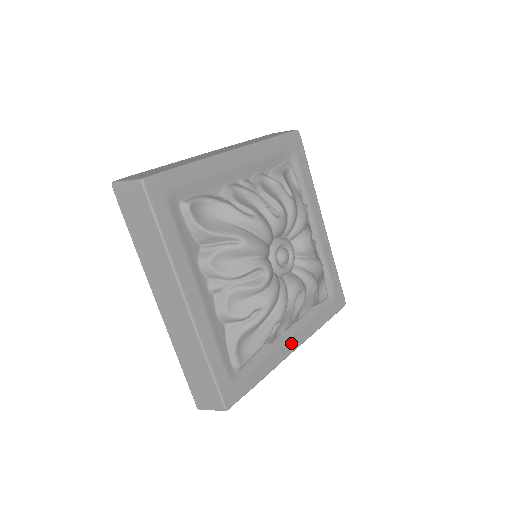
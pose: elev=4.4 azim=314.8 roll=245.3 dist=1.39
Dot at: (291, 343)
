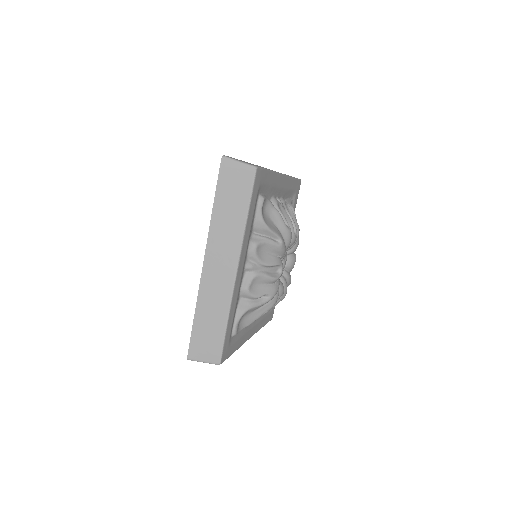
Dot at: (251, 331)
